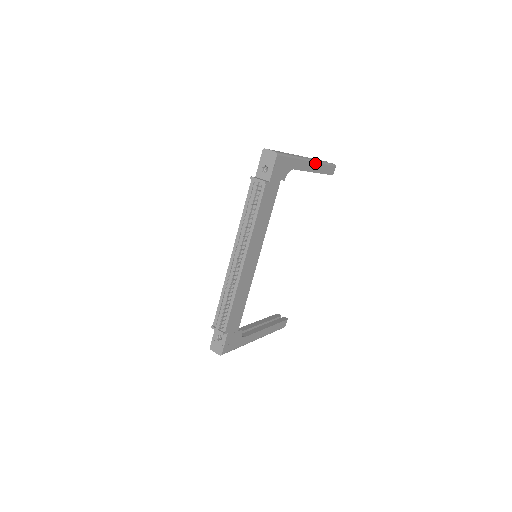
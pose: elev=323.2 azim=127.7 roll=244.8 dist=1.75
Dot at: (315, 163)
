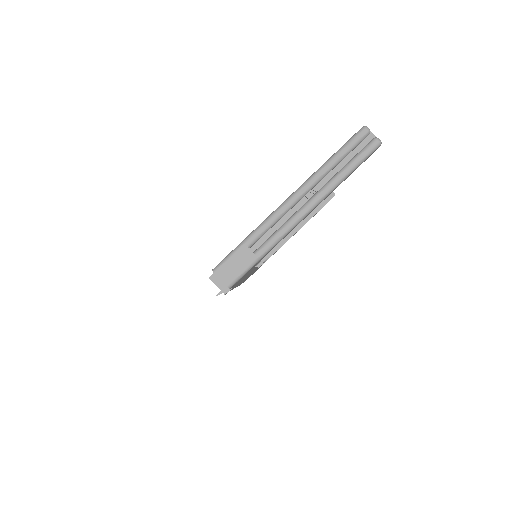
Dot at: (320, 202)
